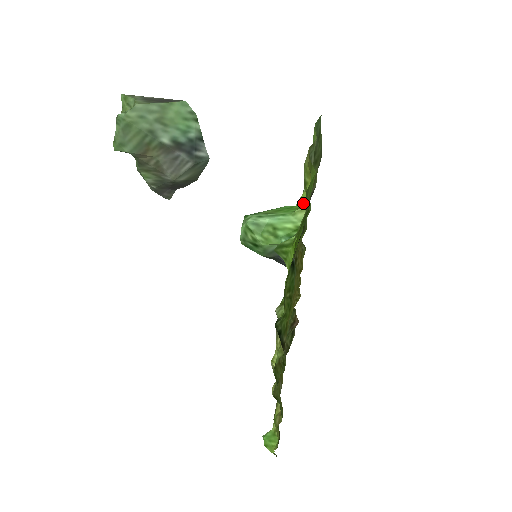
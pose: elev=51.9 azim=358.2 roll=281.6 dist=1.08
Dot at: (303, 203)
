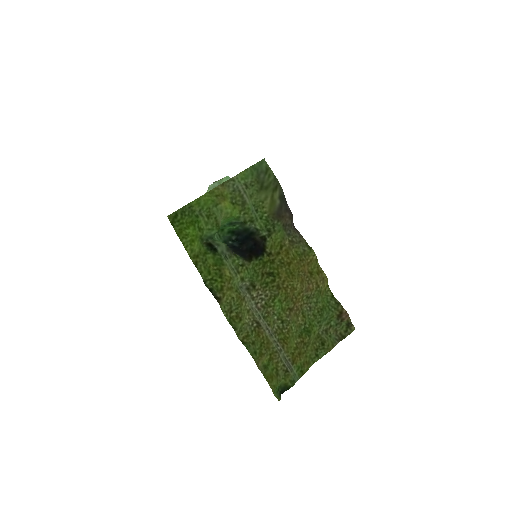
Dot at: (233, 214)
